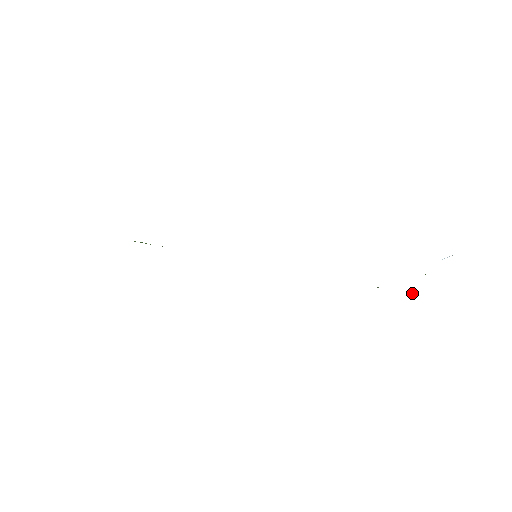
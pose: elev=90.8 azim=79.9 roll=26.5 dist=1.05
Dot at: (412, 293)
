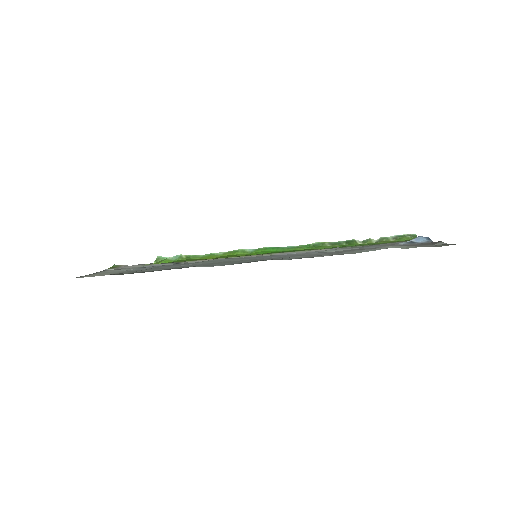
Dot at: (392, 239)
